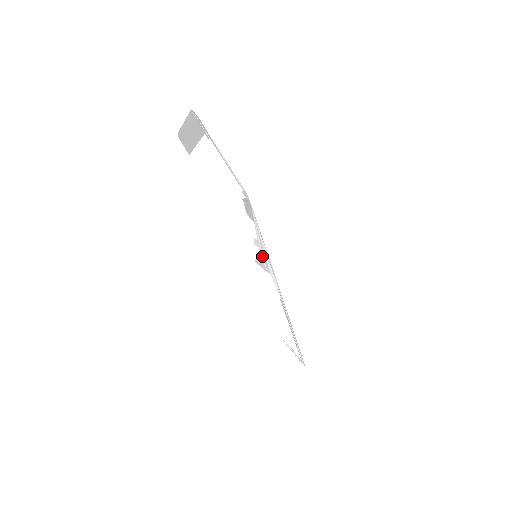
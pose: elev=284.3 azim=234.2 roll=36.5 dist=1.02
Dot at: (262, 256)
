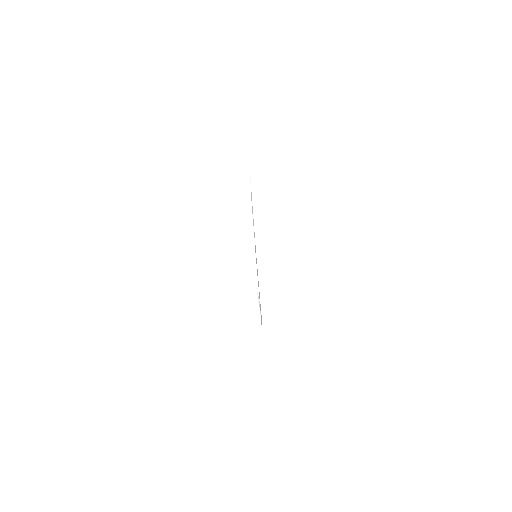
Dot at: occluded
